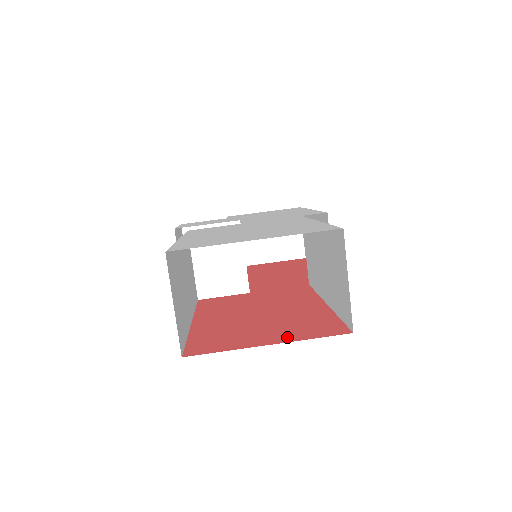
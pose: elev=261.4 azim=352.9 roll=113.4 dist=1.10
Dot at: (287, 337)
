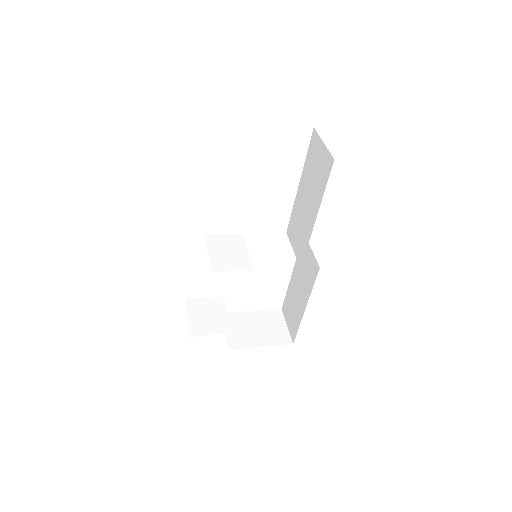
Dot at: occluded
